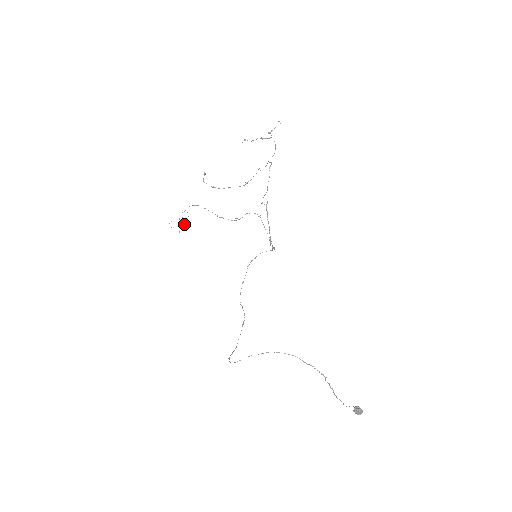
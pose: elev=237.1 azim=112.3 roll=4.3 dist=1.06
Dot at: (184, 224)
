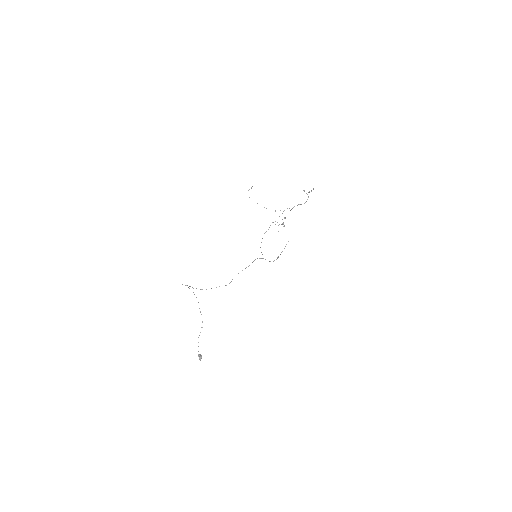
Dot at: occluded
